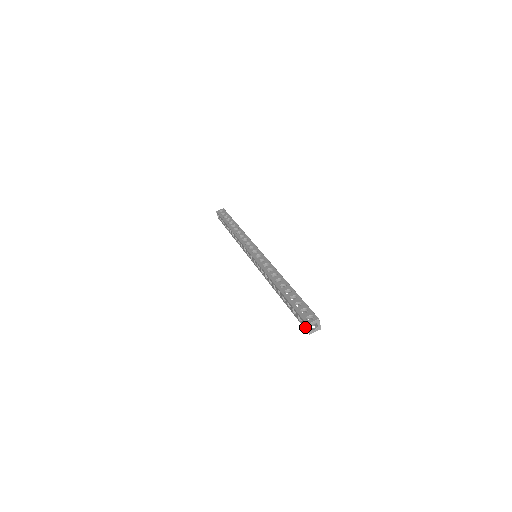
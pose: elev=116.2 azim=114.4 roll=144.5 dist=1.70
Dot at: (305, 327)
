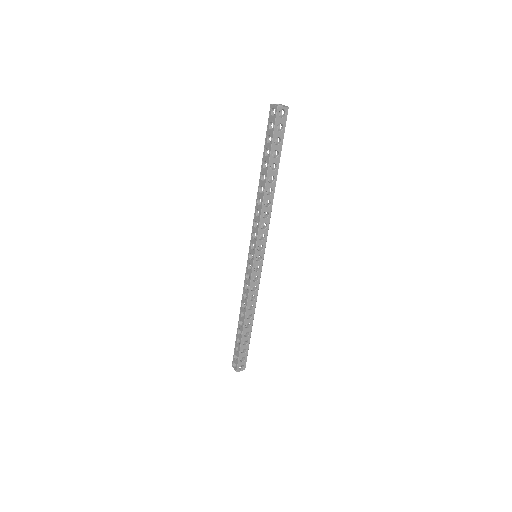
Dot at: (274, 115)
